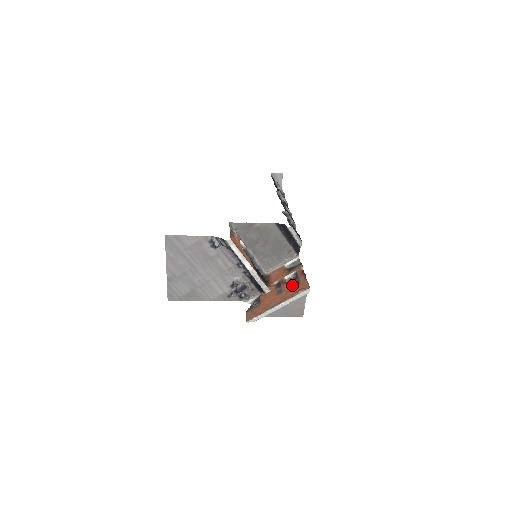
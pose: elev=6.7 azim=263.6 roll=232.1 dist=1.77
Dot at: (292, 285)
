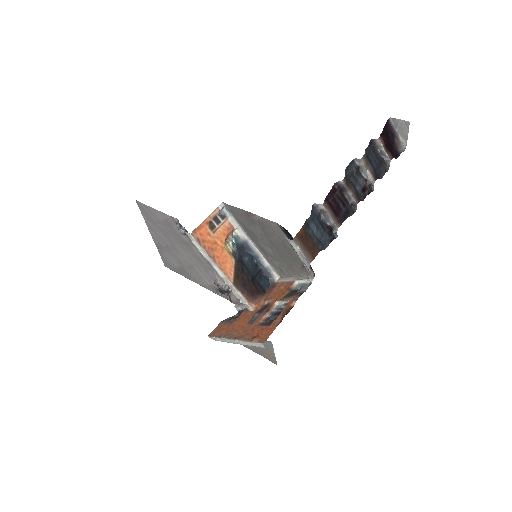
Dot at: (266, 321)
